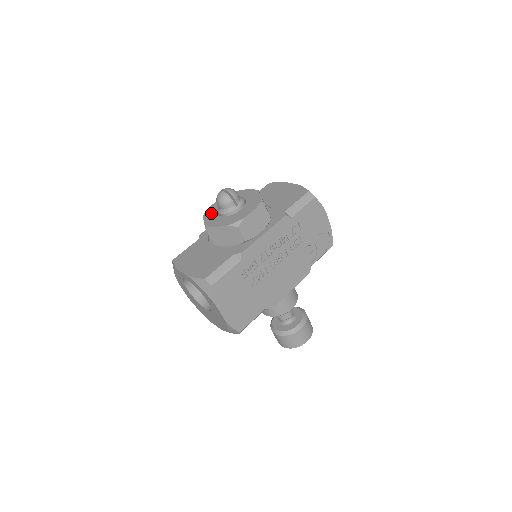
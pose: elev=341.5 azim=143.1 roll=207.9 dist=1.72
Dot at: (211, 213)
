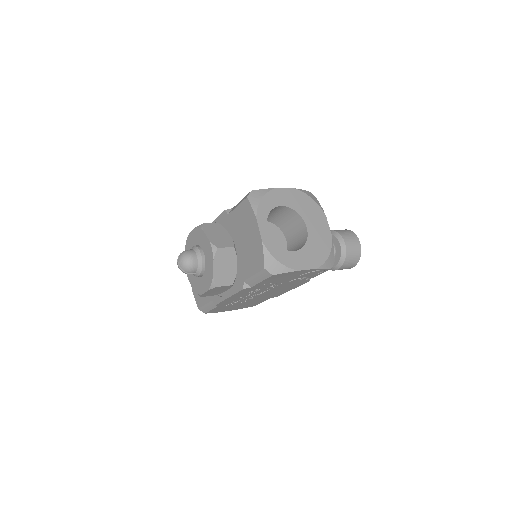
Dot at: occluded
